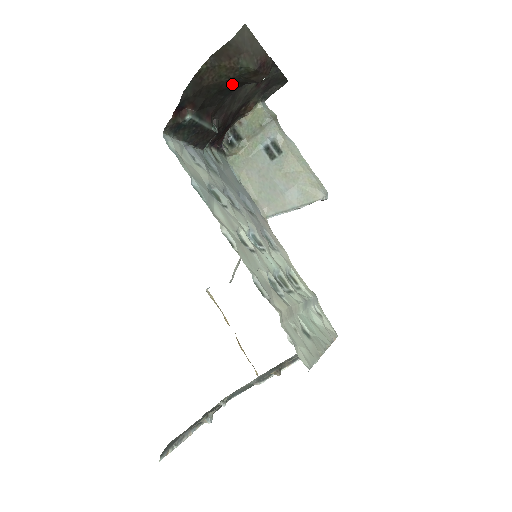
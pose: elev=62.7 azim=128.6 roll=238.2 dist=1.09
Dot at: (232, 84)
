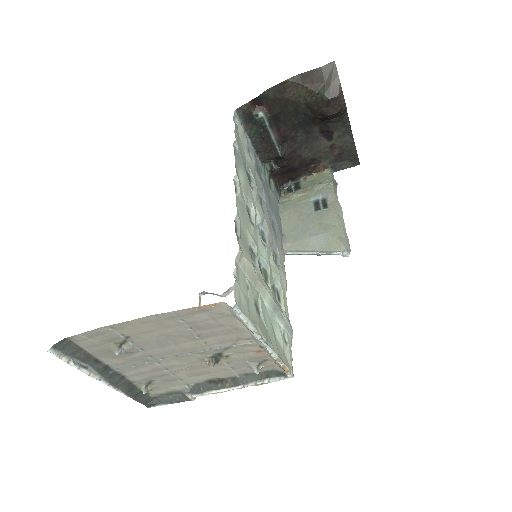
Dot at: (307, 111)
